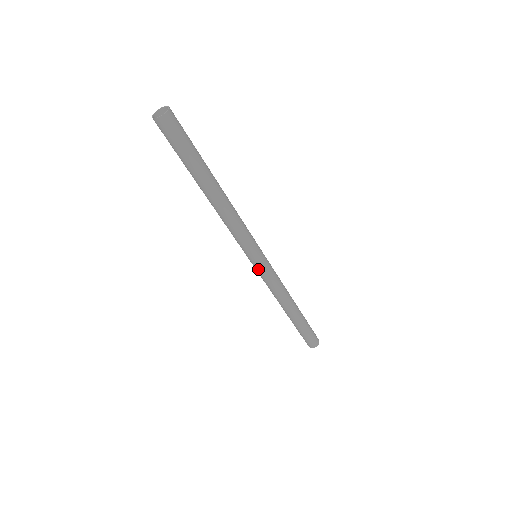
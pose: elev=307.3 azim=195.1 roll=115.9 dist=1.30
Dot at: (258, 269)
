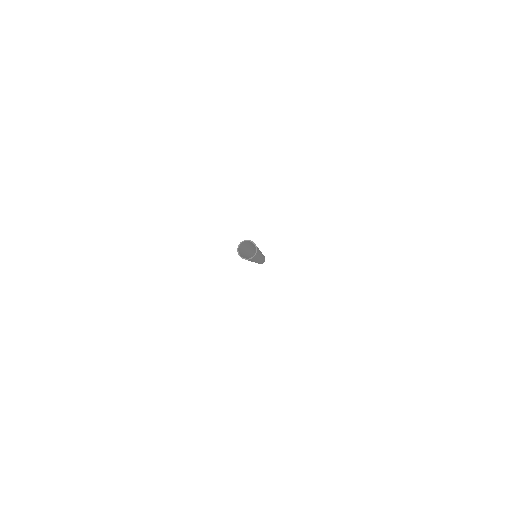
Dot at: occluded
